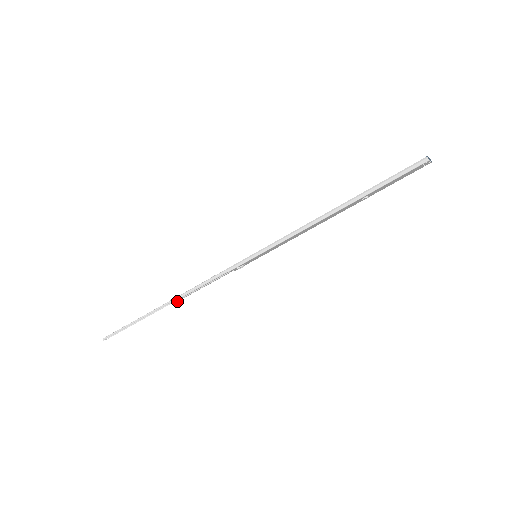
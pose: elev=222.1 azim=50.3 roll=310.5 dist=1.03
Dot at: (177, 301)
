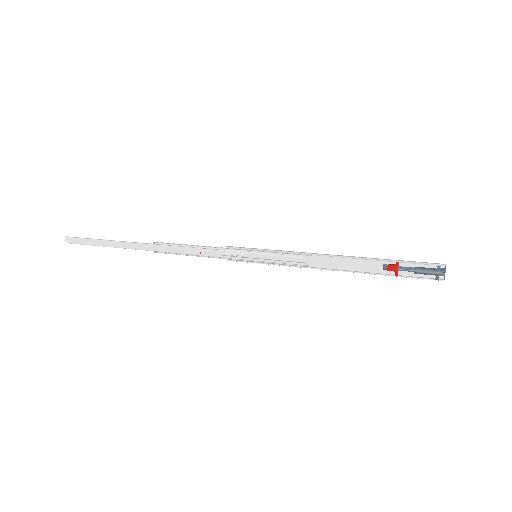
Dot at: (157, 245)
